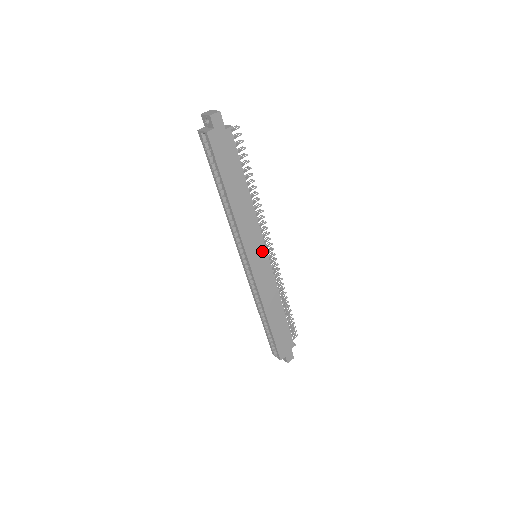
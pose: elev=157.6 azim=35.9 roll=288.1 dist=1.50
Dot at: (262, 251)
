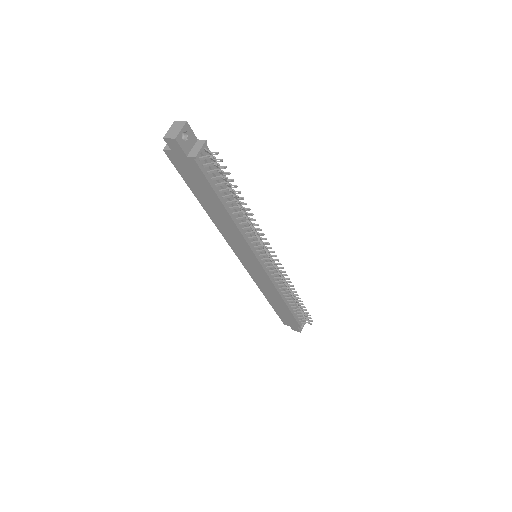
Dot at: (254, 260)
